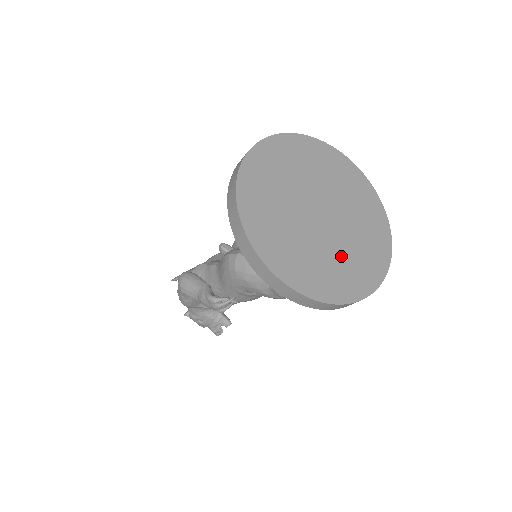
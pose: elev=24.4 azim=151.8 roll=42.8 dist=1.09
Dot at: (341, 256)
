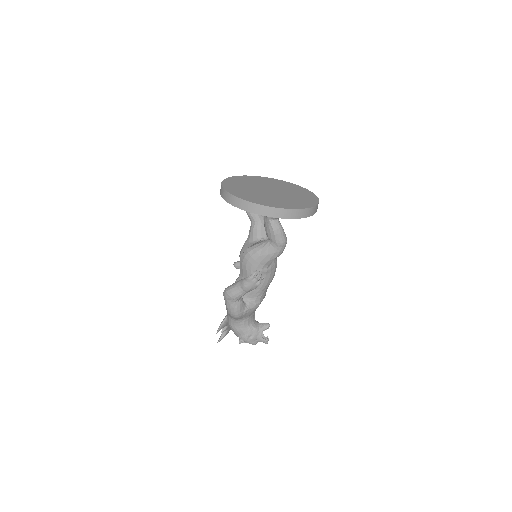
Dot at: (292, 198)
